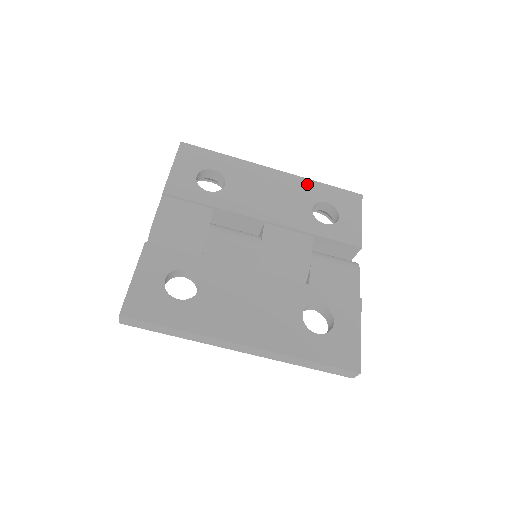
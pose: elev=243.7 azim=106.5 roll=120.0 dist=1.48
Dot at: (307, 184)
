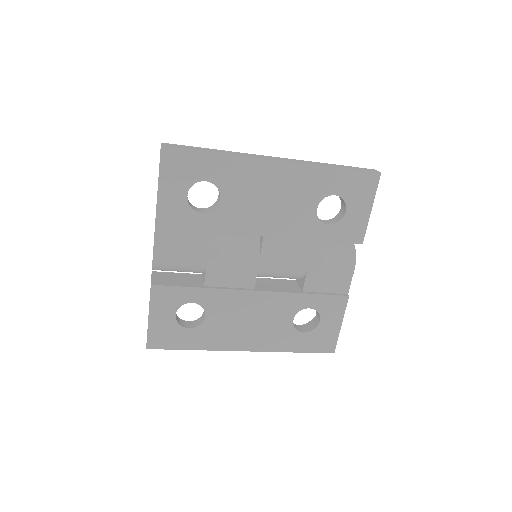
Dot at: (316, 174)
